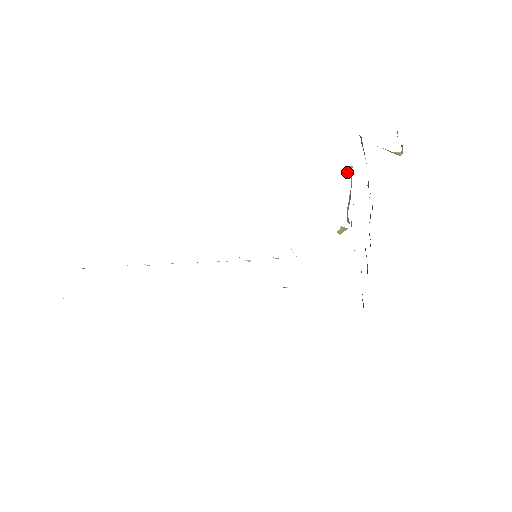
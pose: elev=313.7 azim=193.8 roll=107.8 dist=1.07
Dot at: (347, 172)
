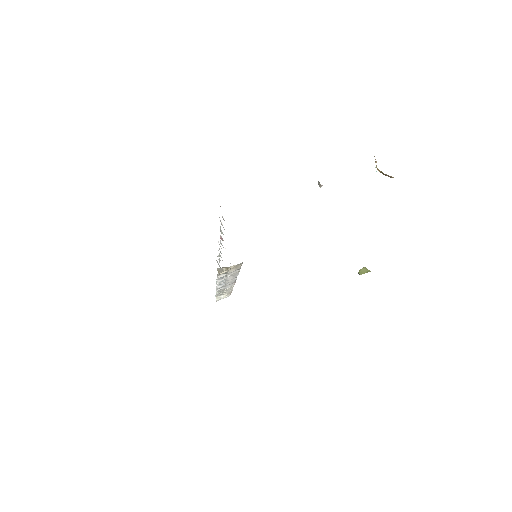
Dot at: (320, 186)
